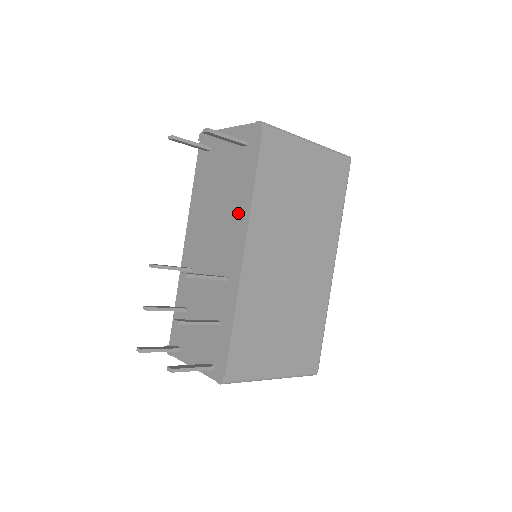
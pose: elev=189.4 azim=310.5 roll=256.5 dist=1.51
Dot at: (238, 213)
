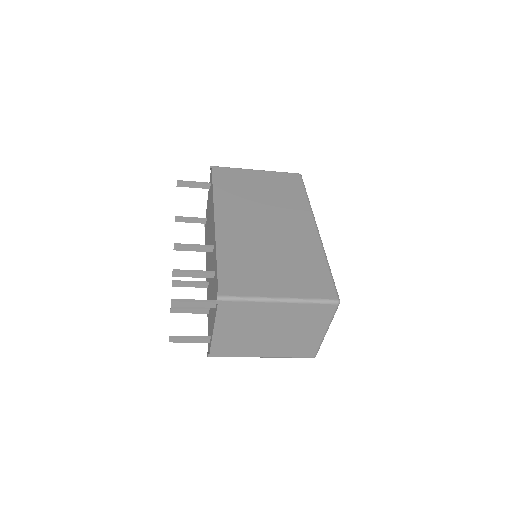
Dot at: occluded
